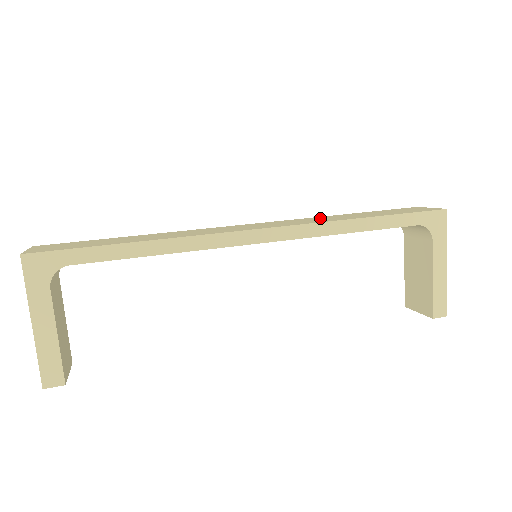
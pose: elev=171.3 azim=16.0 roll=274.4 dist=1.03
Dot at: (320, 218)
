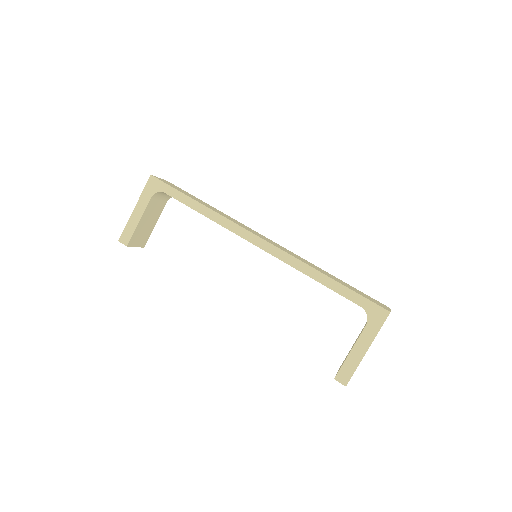
Dot at: (310, 263)
